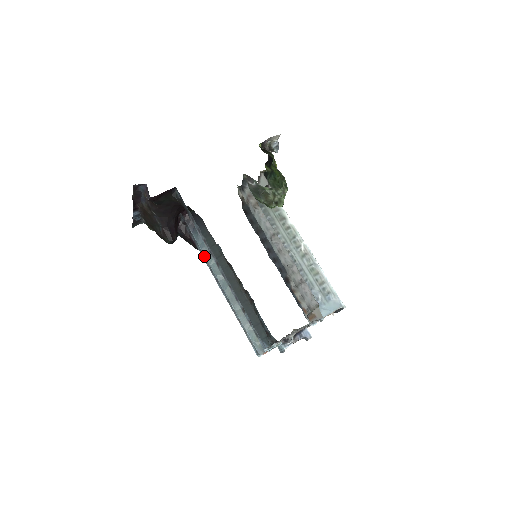
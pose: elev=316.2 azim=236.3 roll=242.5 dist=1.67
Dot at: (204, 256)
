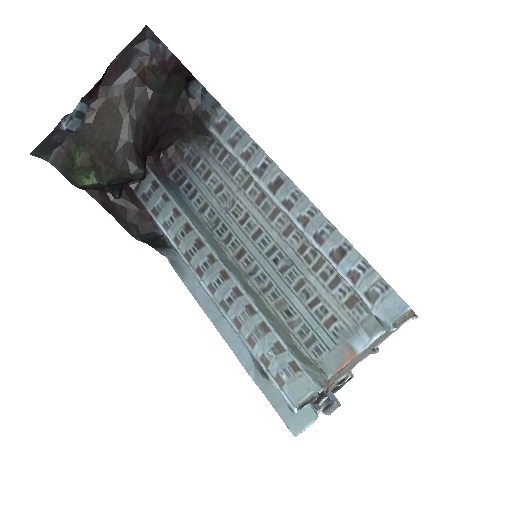
Dot at: (177, 229)
